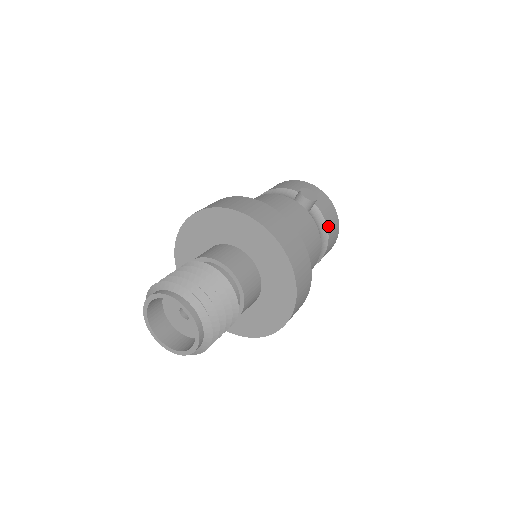
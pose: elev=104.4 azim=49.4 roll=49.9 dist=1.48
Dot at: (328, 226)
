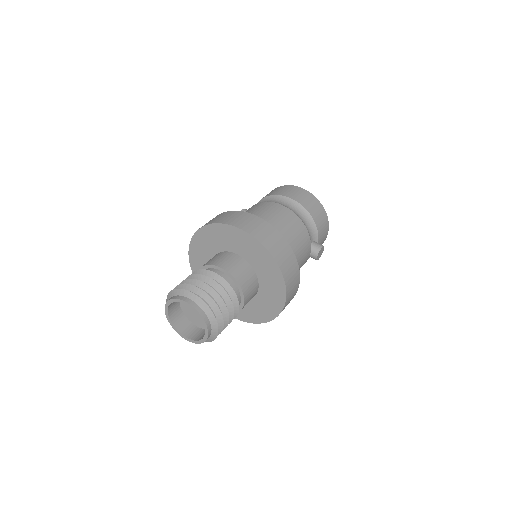
Dot at: occluded
